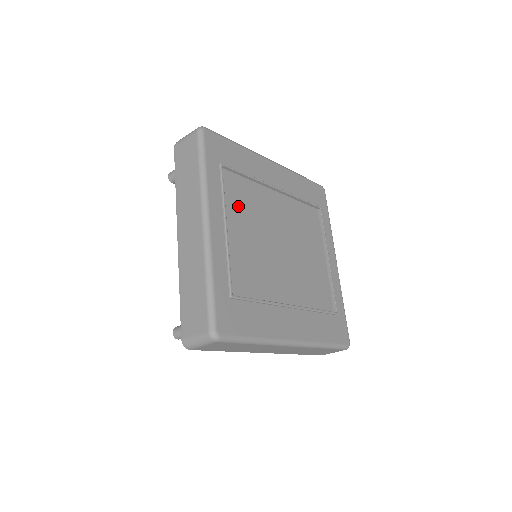
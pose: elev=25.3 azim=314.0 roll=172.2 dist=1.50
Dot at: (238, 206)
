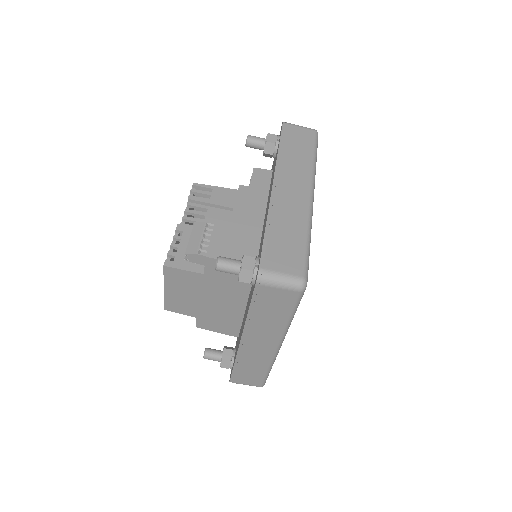
Dot at: occluded
